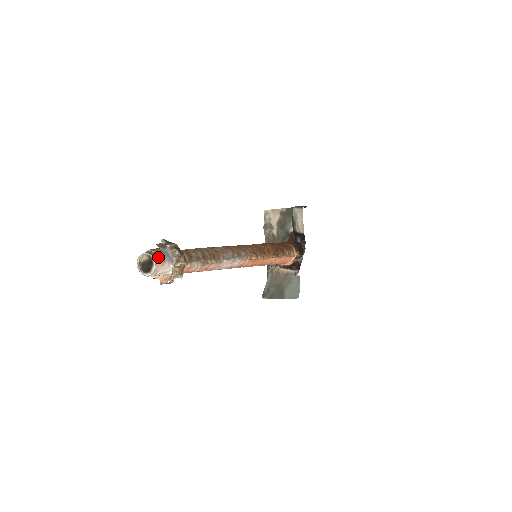
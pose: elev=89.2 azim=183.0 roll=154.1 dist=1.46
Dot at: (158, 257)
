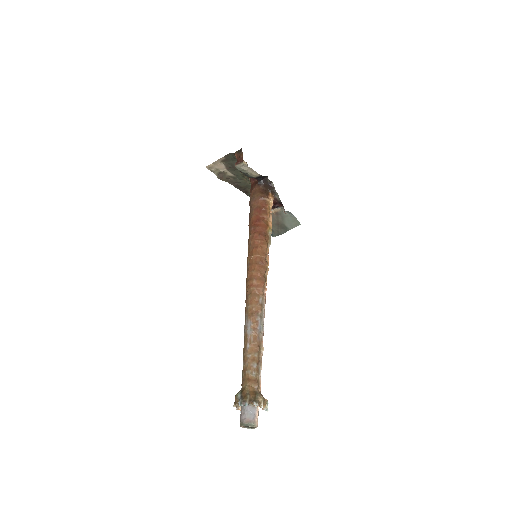
Dot at: (252, 421)
